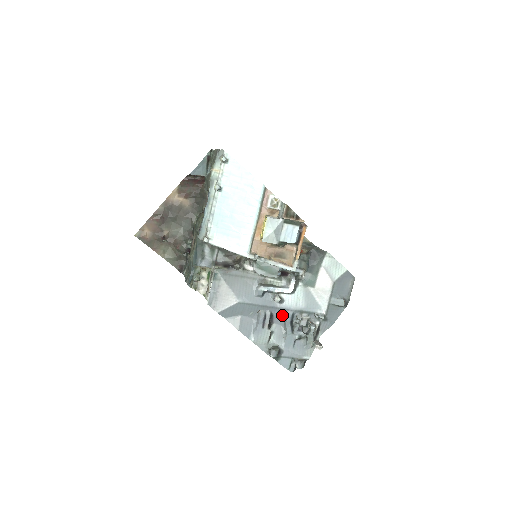
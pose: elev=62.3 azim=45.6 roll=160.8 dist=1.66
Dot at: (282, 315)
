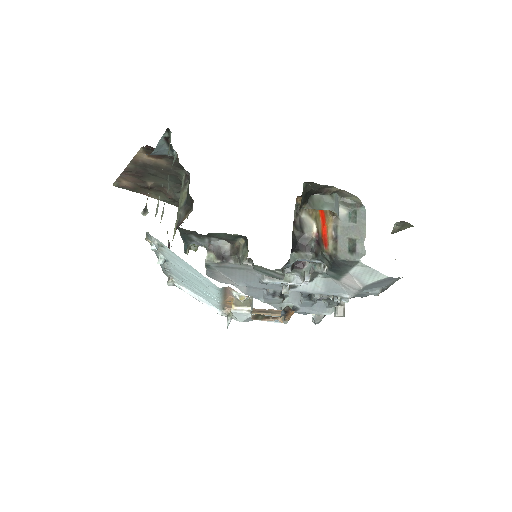
Dot at: occluded
